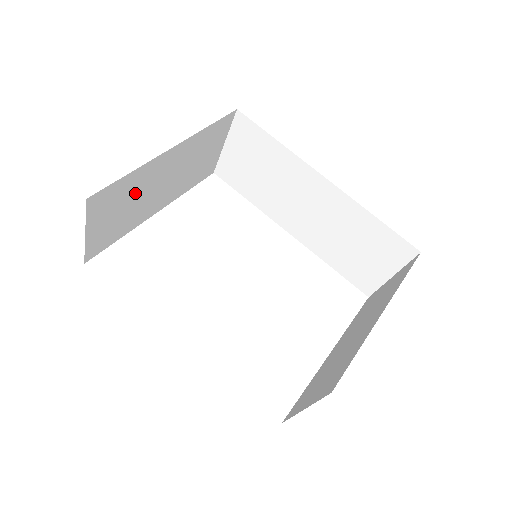
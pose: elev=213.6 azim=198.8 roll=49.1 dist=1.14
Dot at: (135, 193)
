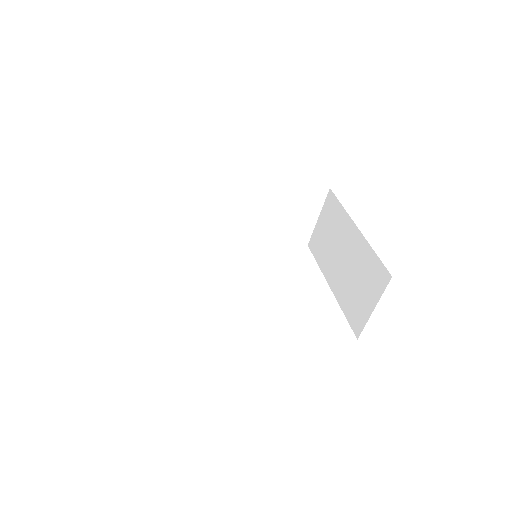
Dot at: occluded
